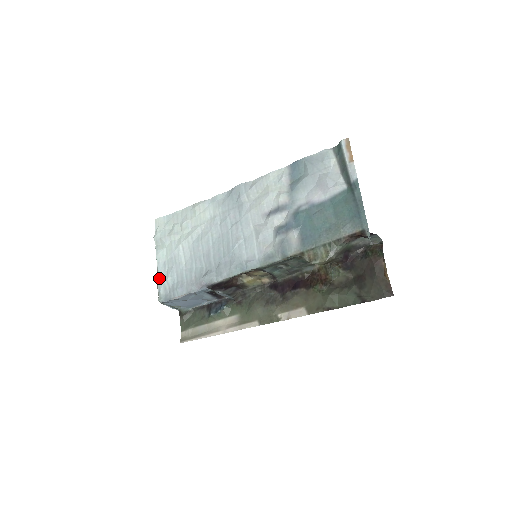
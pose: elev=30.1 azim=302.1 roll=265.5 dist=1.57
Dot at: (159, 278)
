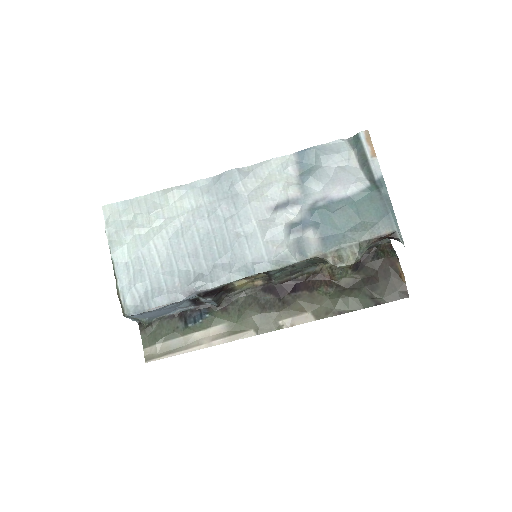
Dot at: (121, 284)
